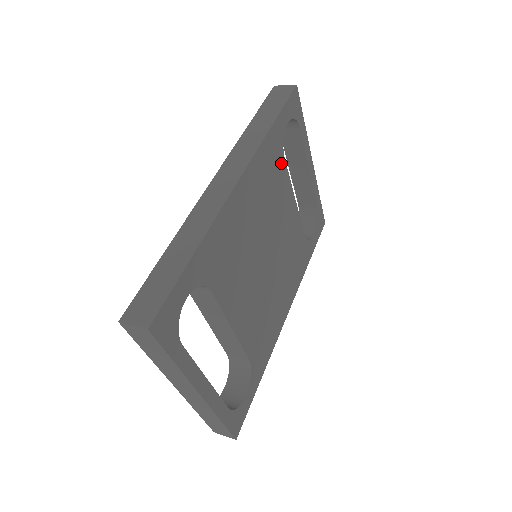
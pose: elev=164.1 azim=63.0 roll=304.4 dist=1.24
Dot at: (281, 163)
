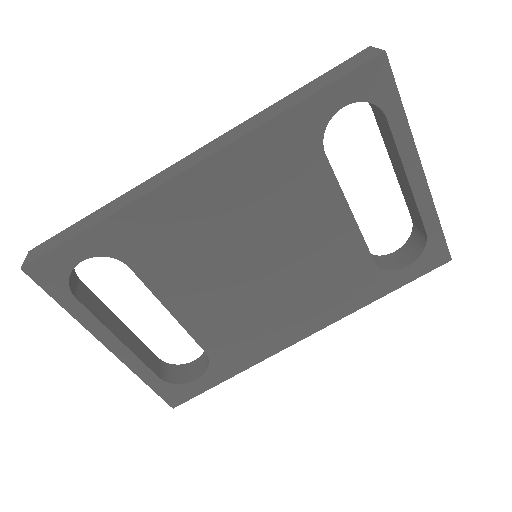
Dot at: (314, 159)
